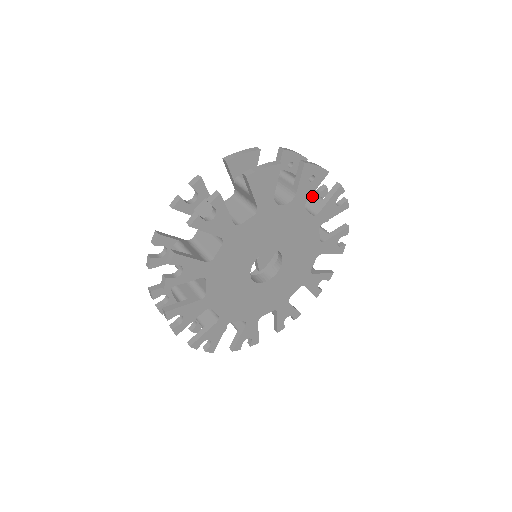
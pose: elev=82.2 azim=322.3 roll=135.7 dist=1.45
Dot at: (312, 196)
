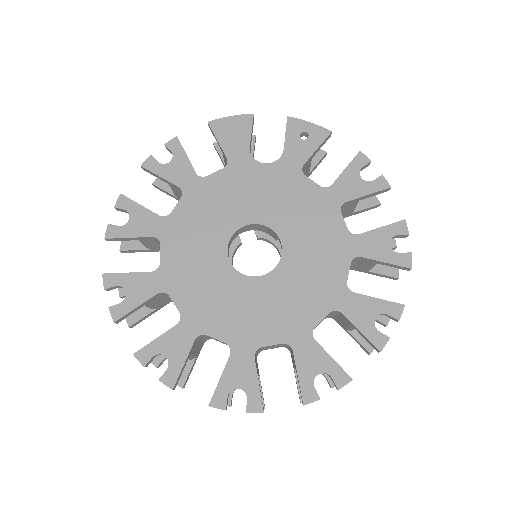
Dot at: occluded
